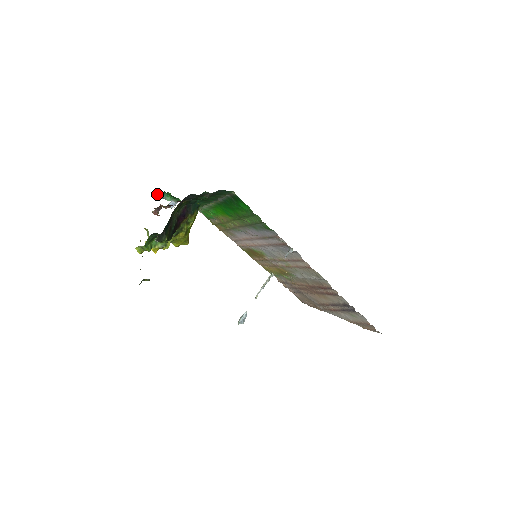
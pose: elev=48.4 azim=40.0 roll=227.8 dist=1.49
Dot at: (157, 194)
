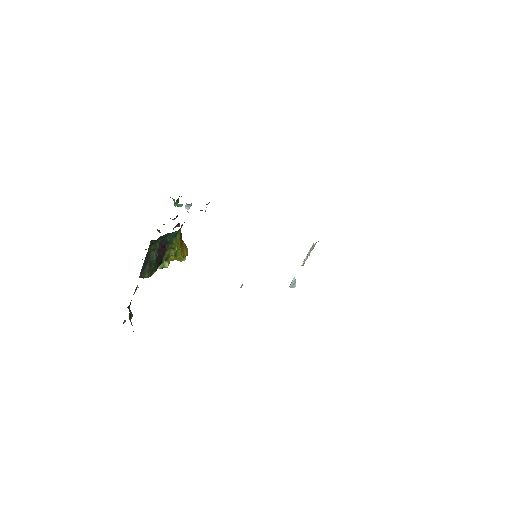
Dot at: (174, 199)
